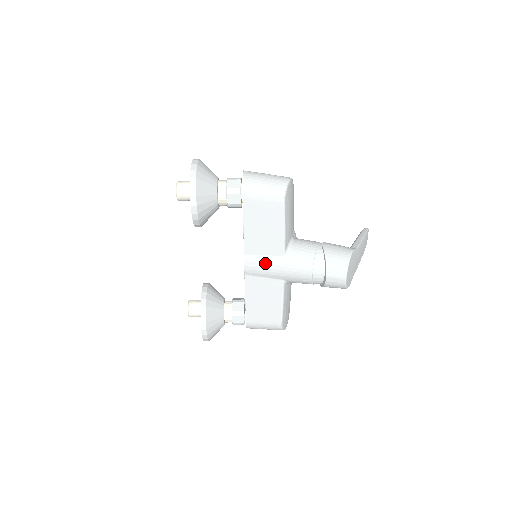
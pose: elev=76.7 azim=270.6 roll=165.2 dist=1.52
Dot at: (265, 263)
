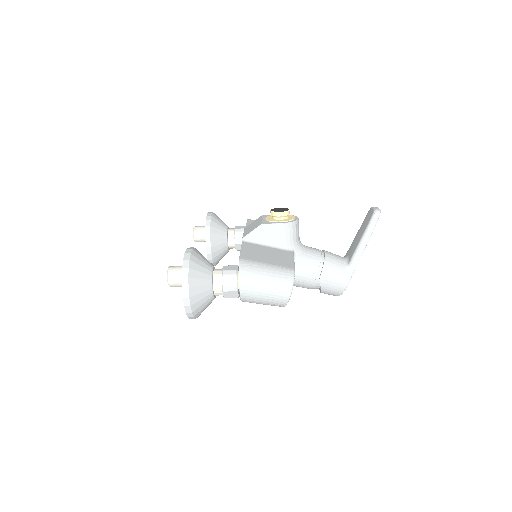
Dot at: occluded
